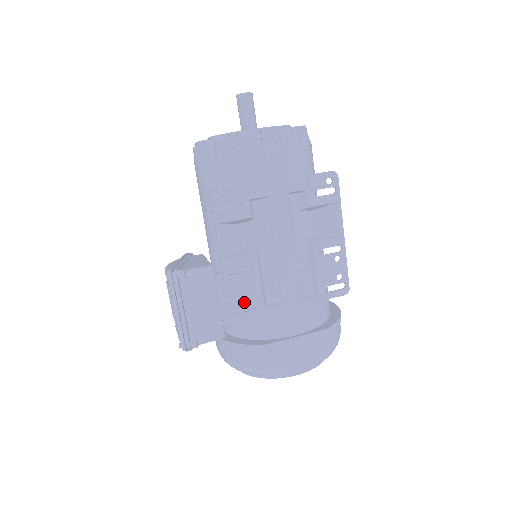
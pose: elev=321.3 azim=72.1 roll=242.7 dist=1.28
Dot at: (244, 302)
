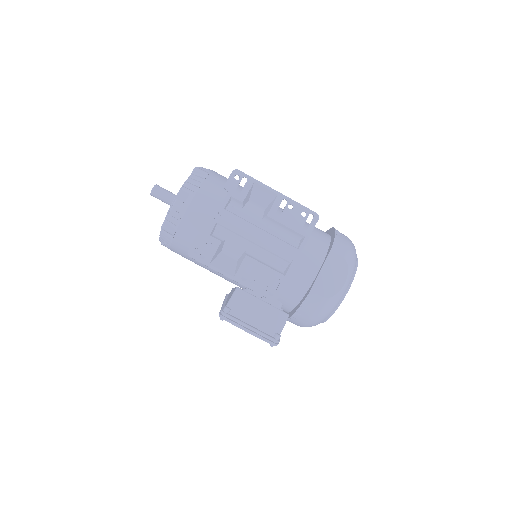
Dot at: (270, 285)
